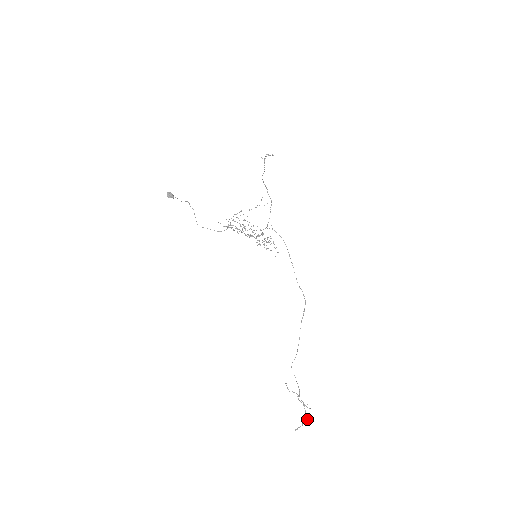
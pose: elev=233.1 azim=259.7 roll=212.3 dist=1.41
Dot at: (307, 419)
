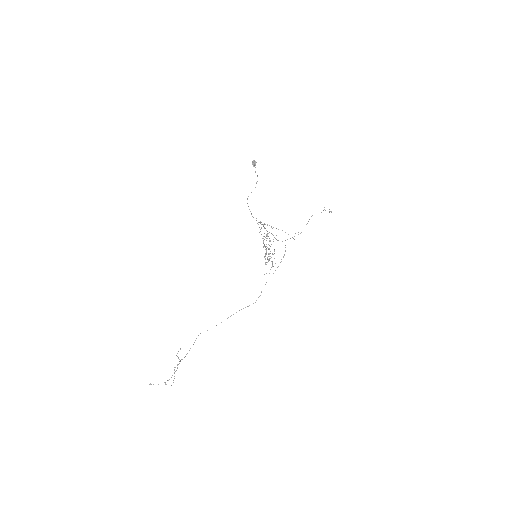
Dot at: (166, 384)
